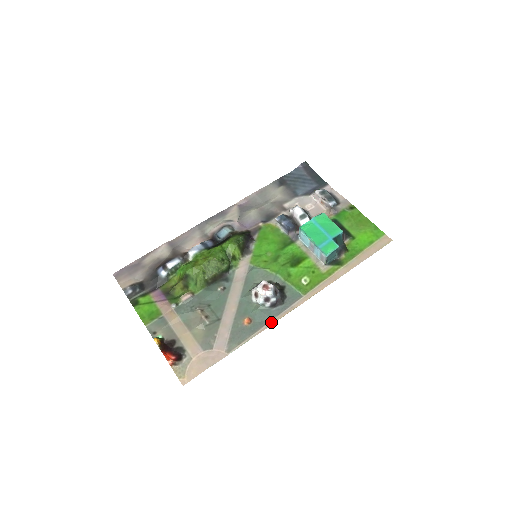
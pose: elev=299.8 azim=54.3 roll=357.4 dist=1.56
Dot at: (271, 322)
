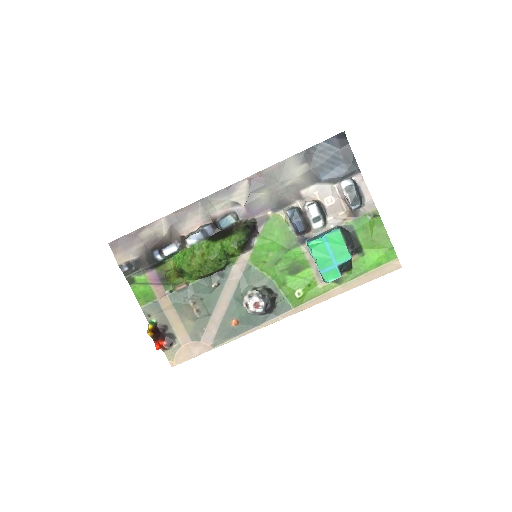
Dot at: (256, 328)
